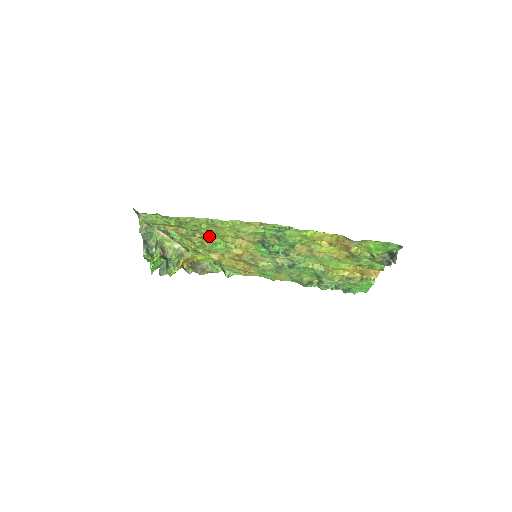
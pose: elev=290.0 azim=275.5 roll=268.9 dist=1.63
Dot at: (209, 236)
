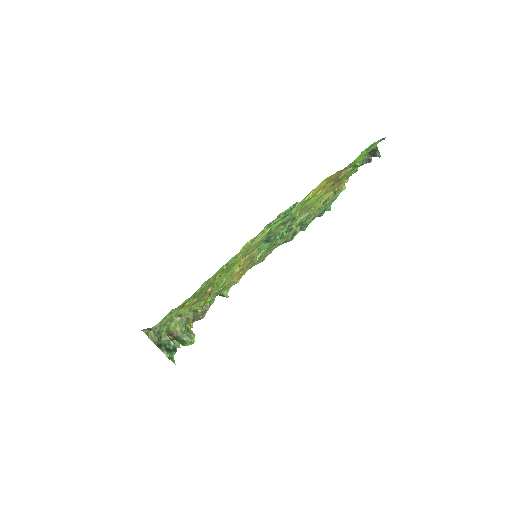
Dot at: occluded
